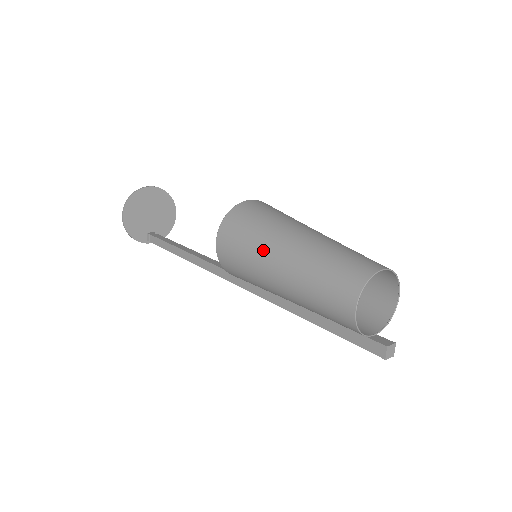
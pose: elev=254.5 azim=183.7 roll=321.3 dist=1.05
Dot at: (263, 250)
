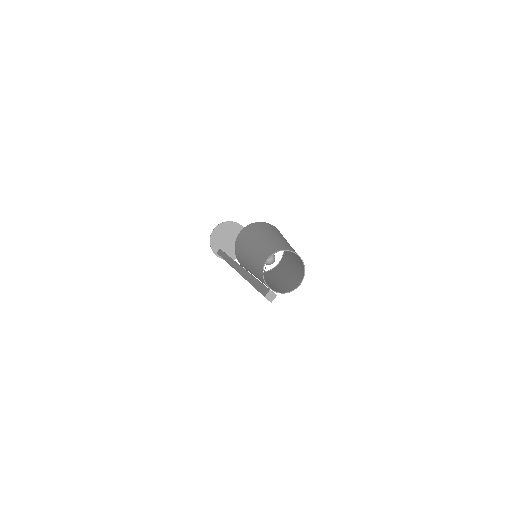
Dot at: (256, 234)
